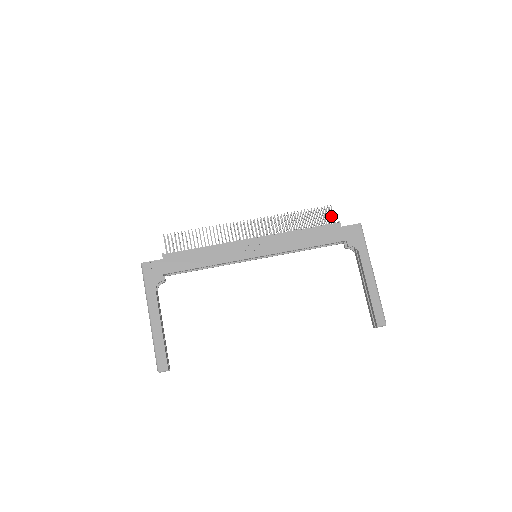
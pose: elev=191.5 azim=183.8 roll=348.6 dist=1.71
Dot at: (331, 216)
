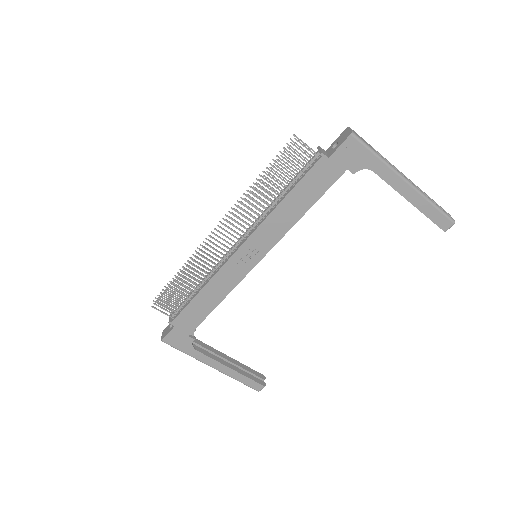
Dot at: occluded
